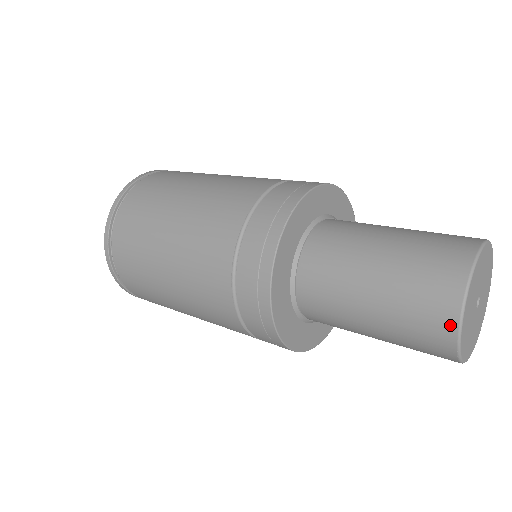
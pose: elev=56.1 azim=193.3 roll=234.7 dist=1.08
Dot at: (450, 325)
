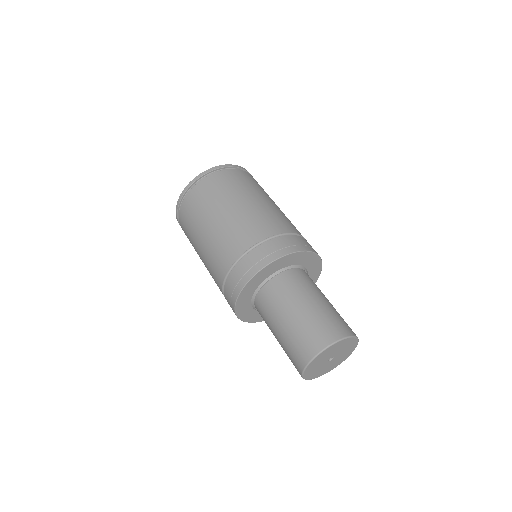
Dot at: (304, 362)
